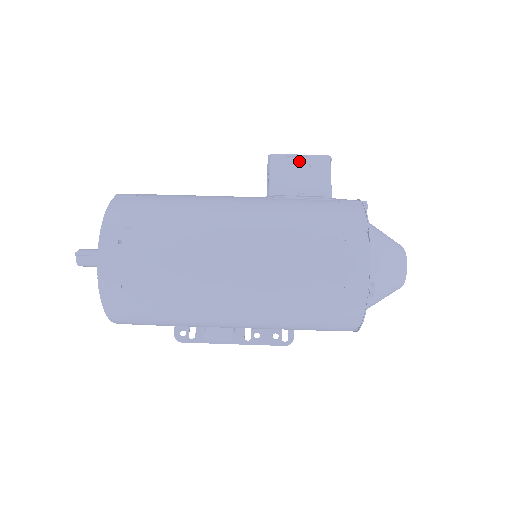
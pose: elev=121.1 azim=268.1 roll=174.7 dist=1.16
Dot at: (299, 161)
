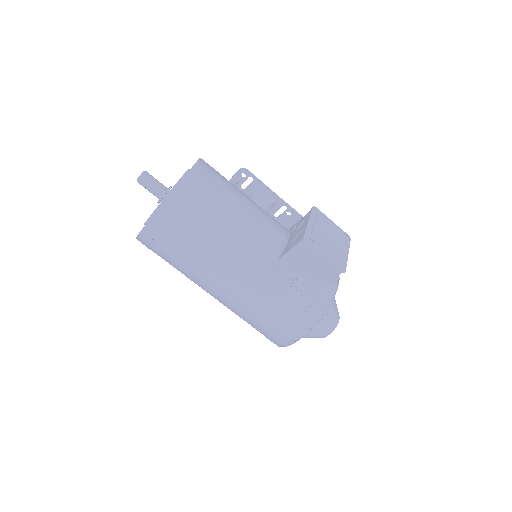
Dot at: (321, 258)
